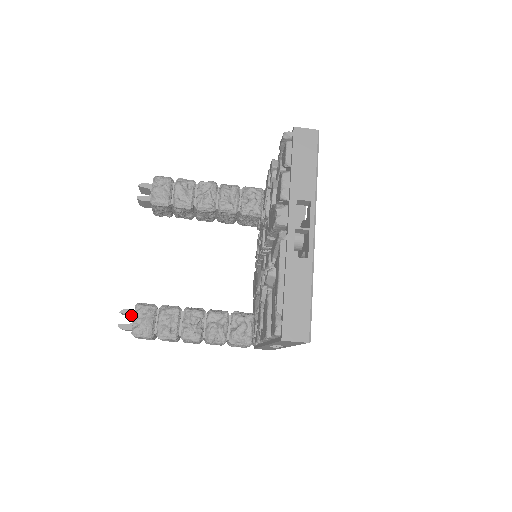
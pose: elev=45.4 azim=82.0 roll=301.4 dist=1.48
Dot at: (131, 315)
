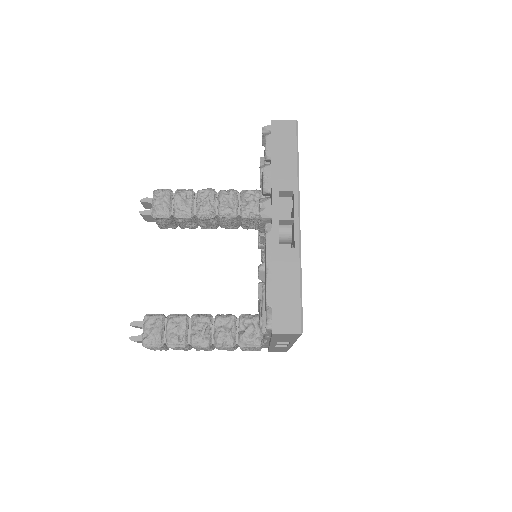
Dot at: (141, 327)
